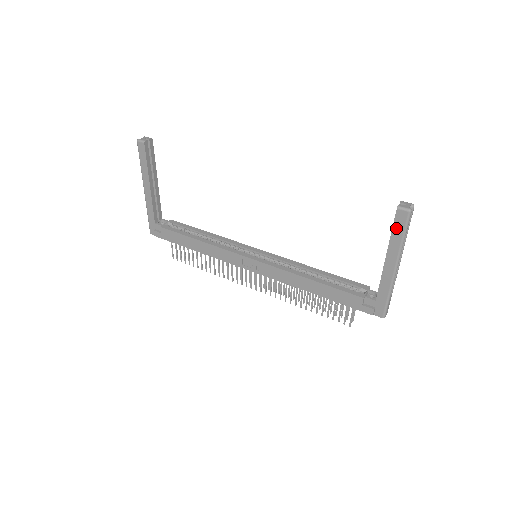
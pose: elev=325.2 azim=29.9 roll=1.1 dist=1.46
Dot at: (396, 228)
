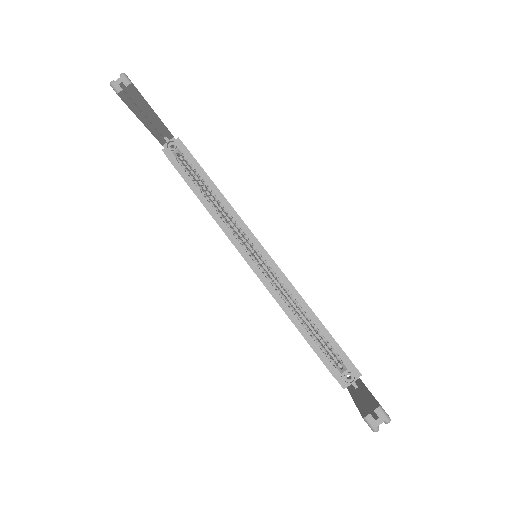
Dot at: occluded
